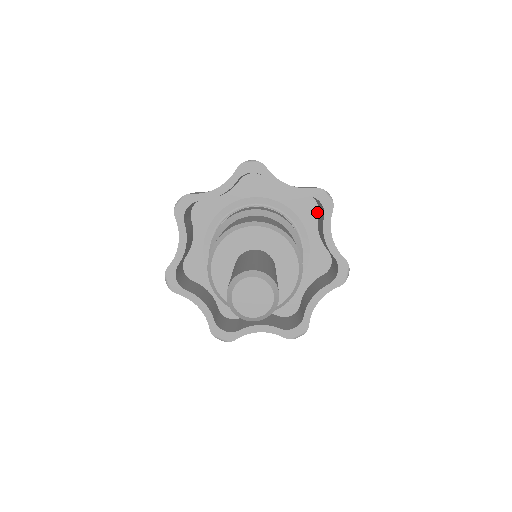
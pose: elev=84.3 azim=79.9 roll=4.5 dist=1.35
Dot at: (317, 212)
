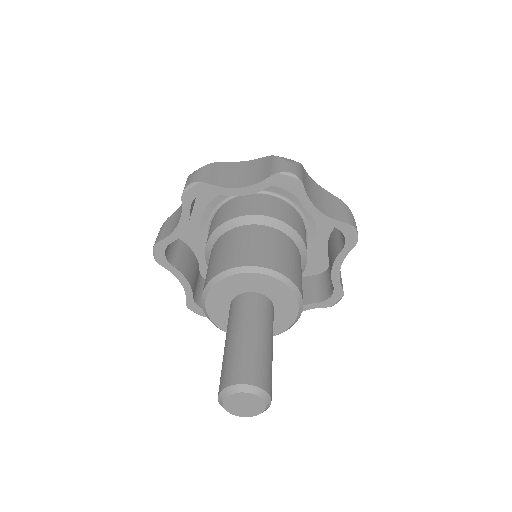
Dot at: occluded
